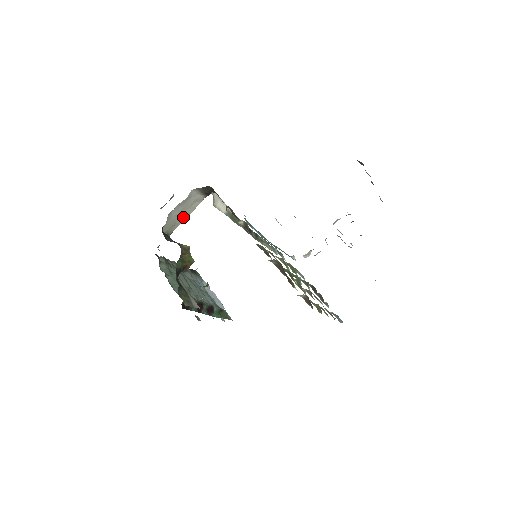
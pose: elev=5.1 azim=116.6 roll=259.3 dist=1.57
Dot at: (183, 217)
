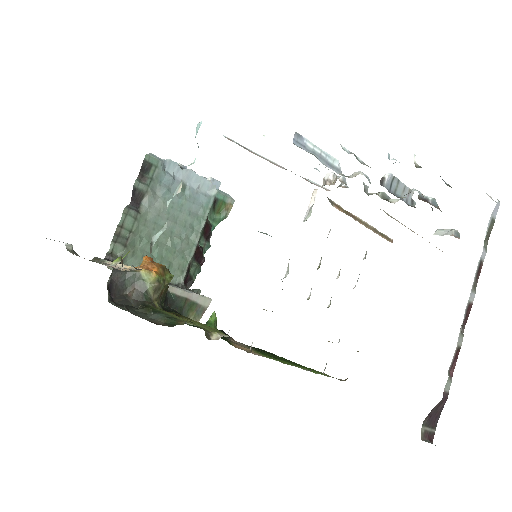
Dot at: occluded
